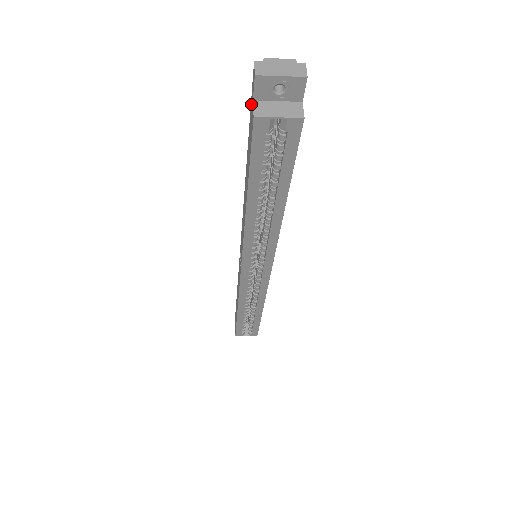
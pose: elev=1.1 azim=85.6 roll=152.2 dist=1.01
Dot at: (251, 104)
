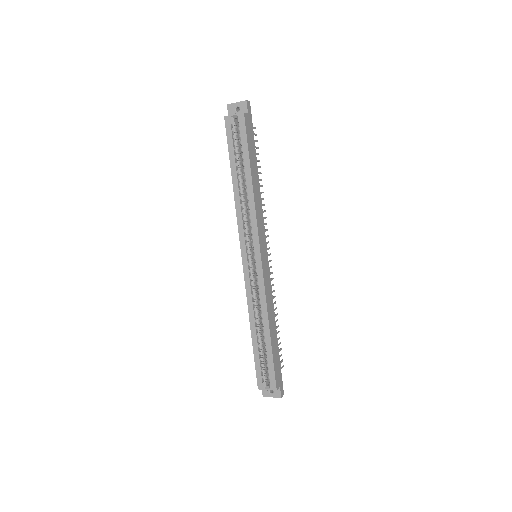
Dot at: occluded
